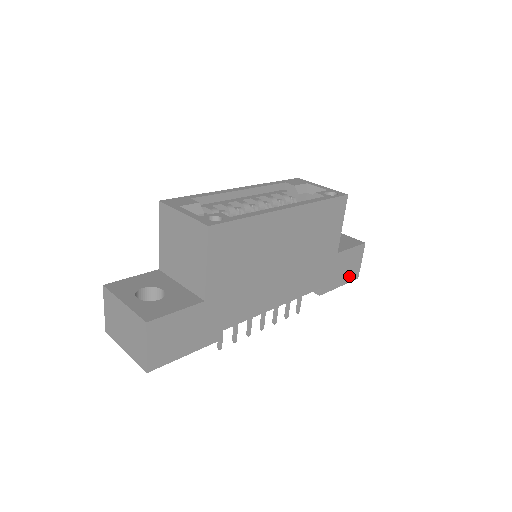
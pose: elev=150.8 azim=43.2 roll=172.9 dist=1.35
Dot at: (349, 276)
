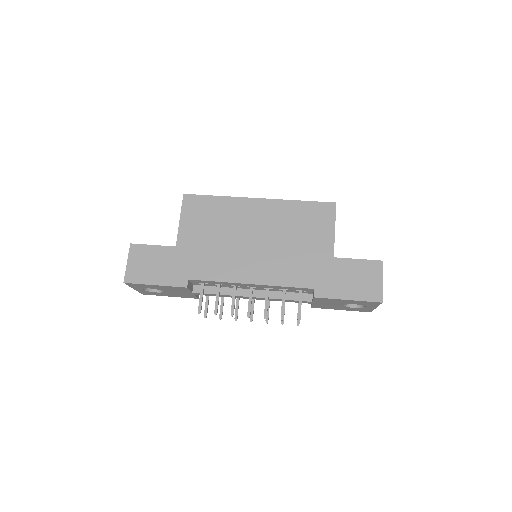
Dot at: (363, 293)
